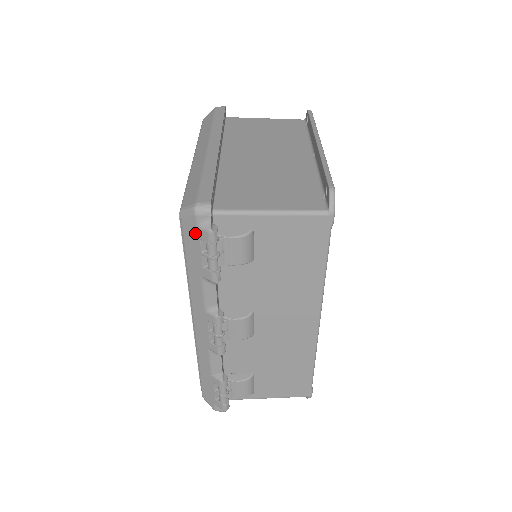
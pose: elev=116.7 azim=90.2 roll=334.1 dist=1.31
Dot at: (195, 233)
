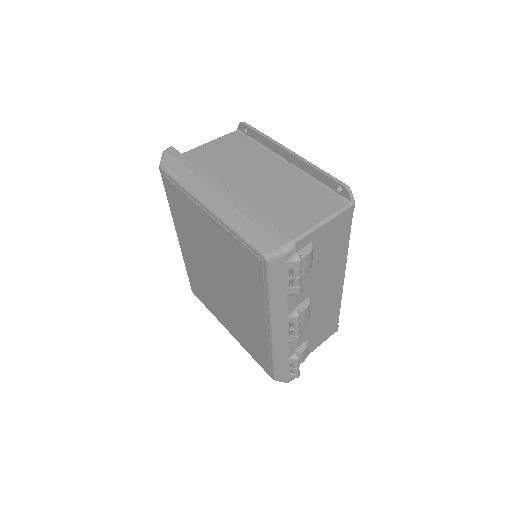
Dot at: (284, 267)
